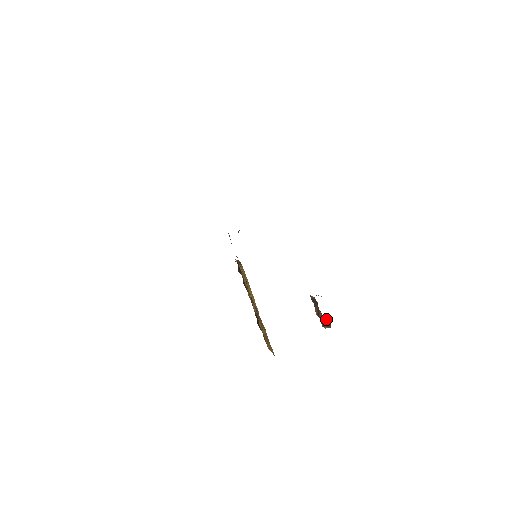
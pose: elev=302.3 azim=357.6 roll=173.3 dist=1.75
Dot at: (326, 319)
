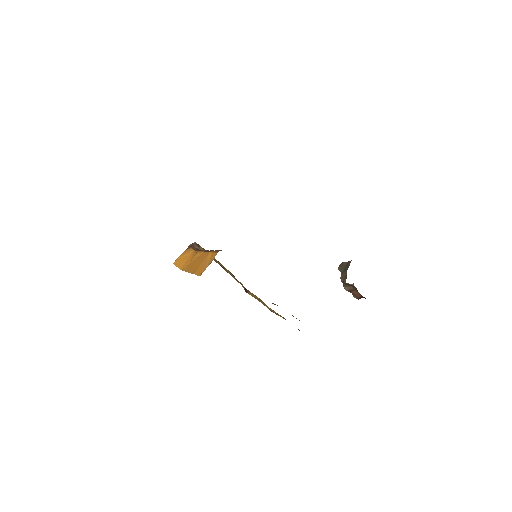
Dot at: occluded
